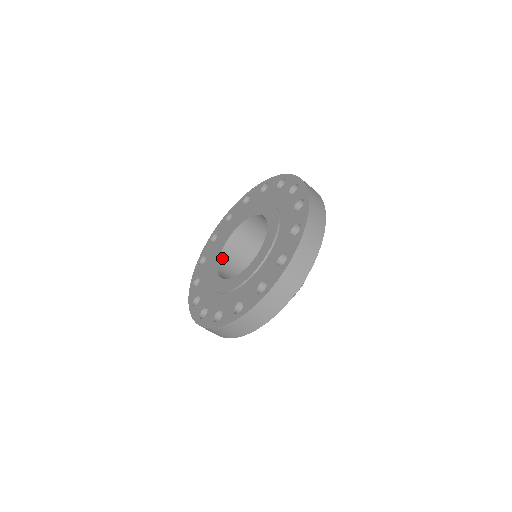
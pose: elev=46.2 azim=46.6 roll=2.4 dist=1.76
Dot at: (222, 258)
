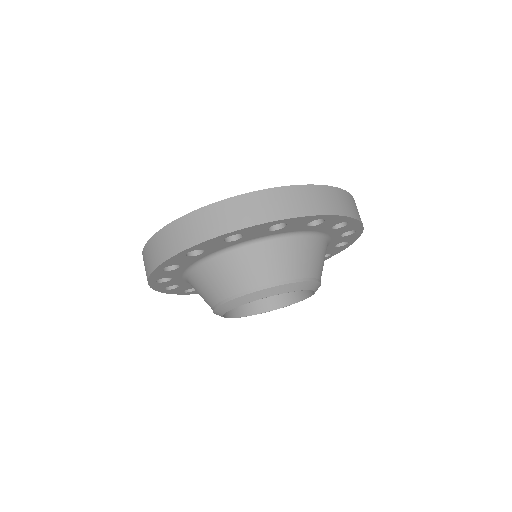
Dot at: occluded
